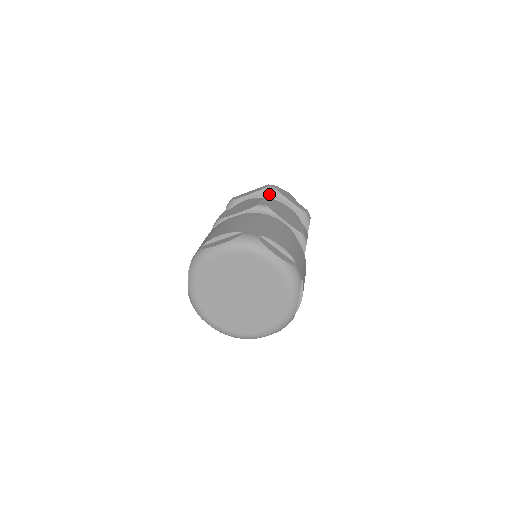
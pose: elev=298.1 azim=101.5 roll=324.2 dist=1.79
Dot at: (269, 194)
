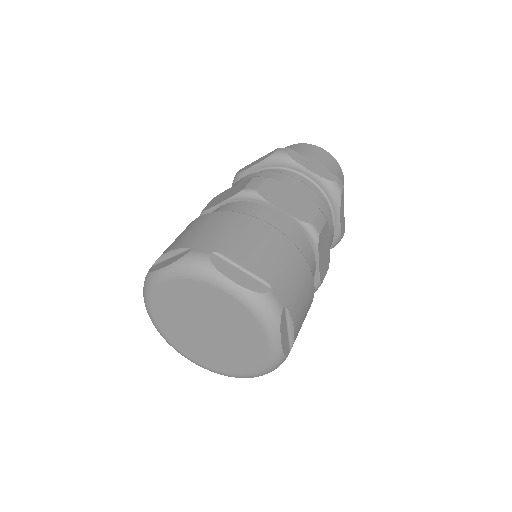
Dot at: (278, 163)
